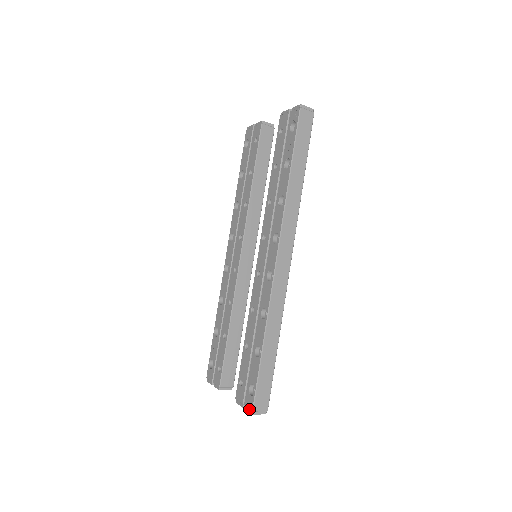
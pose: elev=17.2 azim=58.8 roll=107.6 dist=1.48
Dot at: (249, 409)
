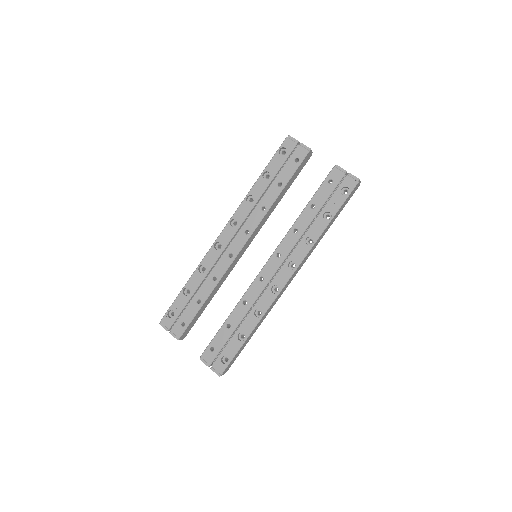
Dot at: (217, 372)
